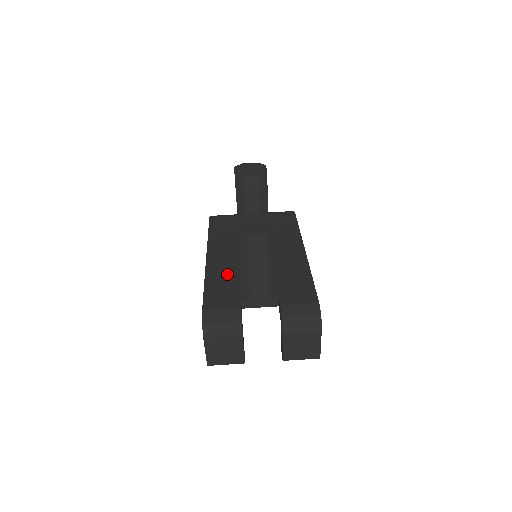
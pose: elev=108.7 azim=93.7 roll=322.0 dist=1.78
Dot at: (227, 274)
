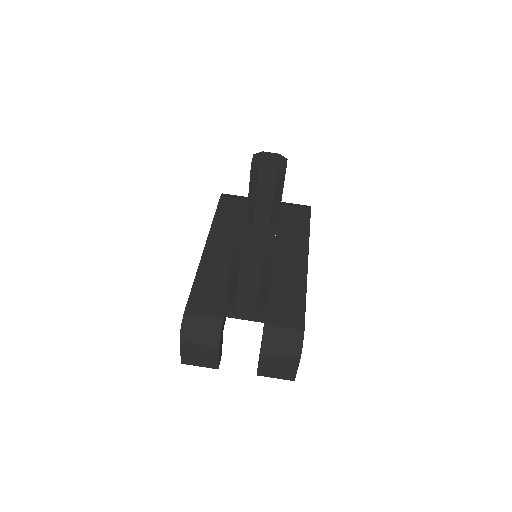
Dot at: (220, 273)
